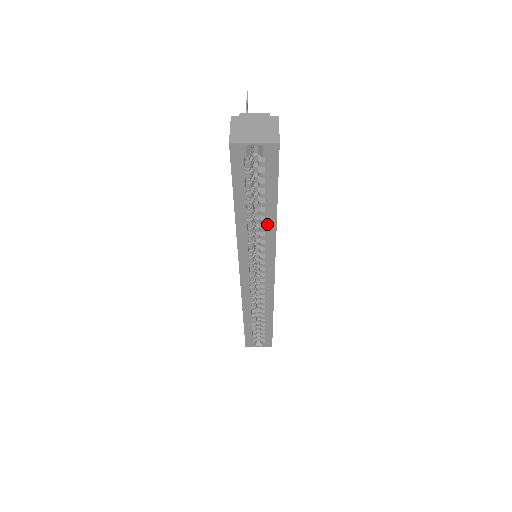
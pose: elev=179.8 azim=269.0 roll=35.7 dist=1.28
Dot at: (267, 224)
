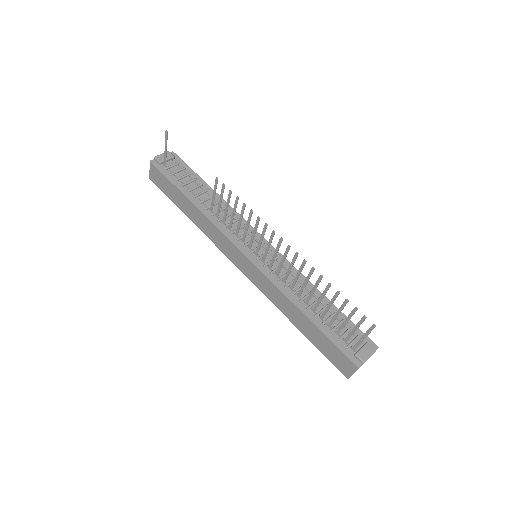
Dot at: occluded
